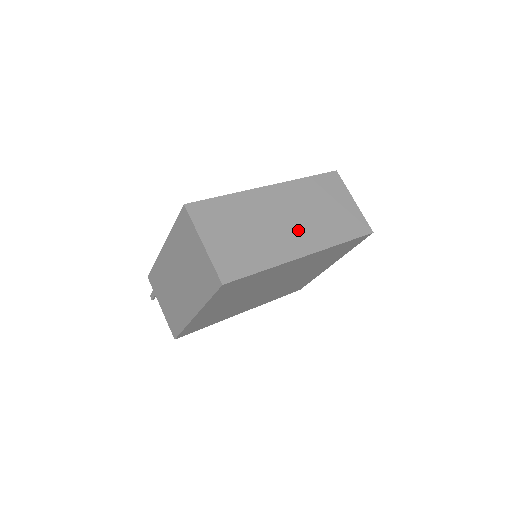
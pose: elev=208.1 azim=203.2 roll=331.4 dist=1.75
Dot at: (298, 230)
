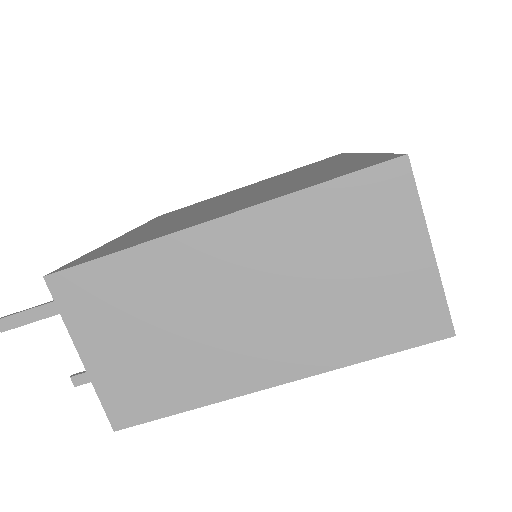
Dot at: occluded
